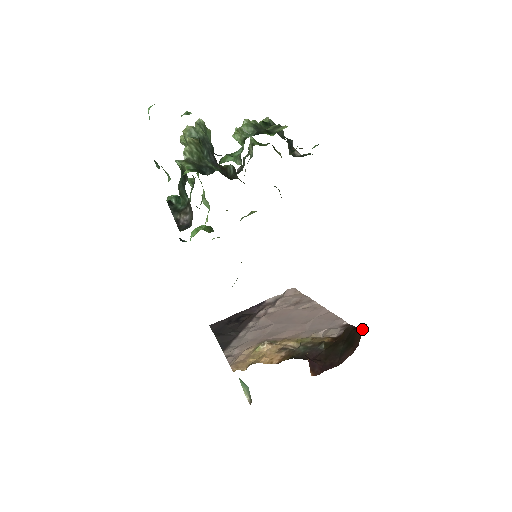
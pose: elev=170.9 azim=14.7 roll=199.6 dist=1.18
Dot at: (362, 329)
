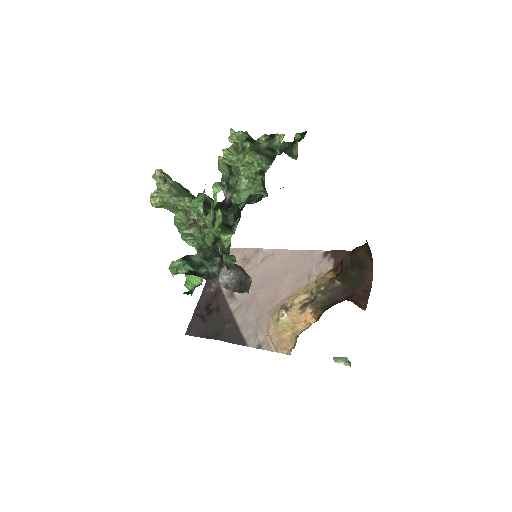
Dot at: (365, 251)
